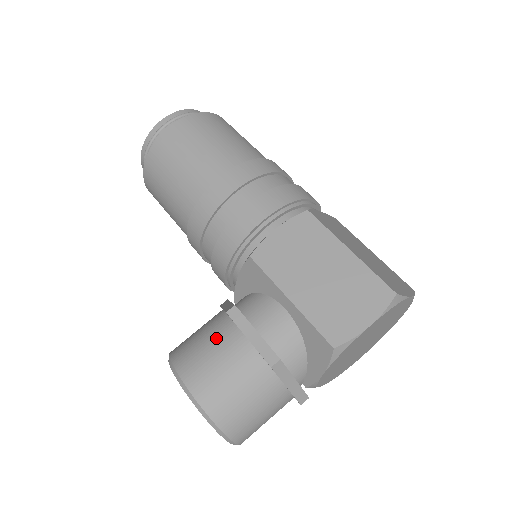
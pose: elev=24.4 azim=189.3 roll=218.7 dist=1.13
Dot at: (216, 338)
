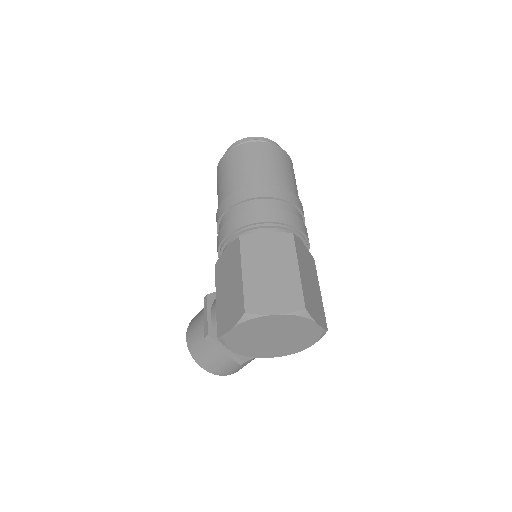
Dot at: (201, 312)
